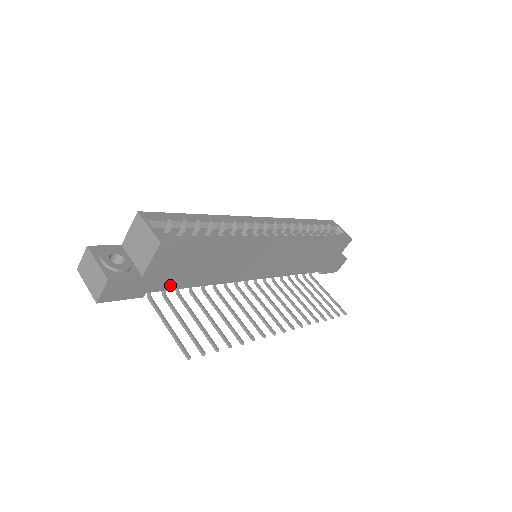
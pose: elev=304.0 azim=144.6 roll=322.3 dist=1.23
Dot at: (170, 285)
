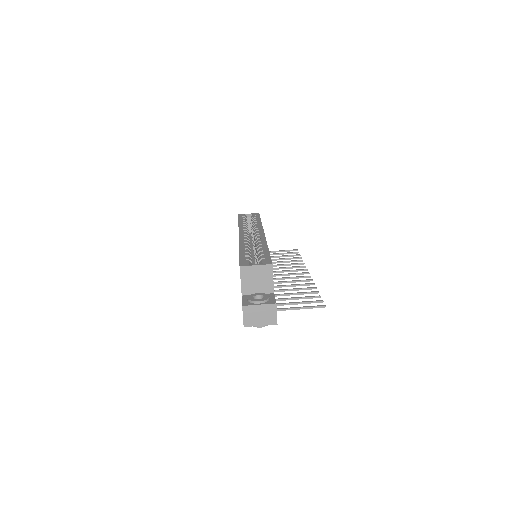
Dot at: occluded
